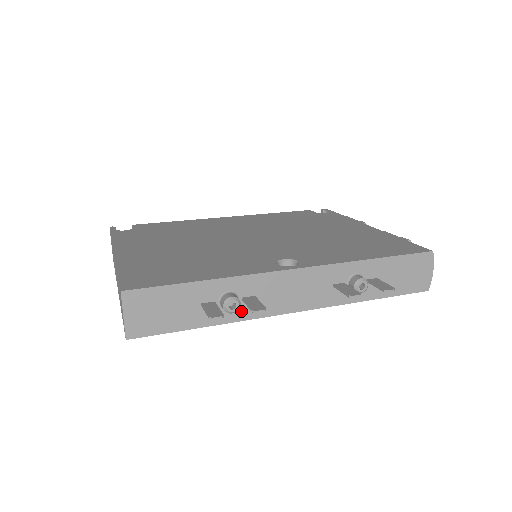
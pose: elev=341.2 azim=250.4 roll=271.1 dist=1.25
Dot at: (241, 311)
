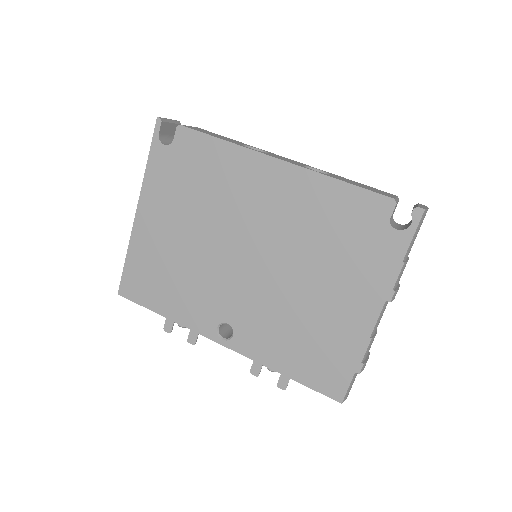
Dot at: occluded
